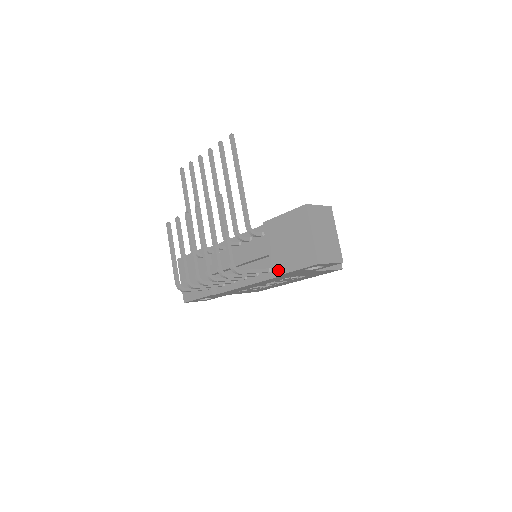
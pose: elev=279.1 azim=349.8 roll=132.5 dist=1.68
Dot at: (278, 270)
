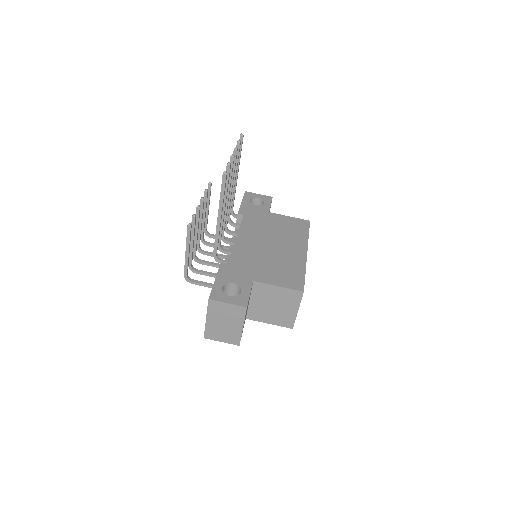
Dot at: occluded
